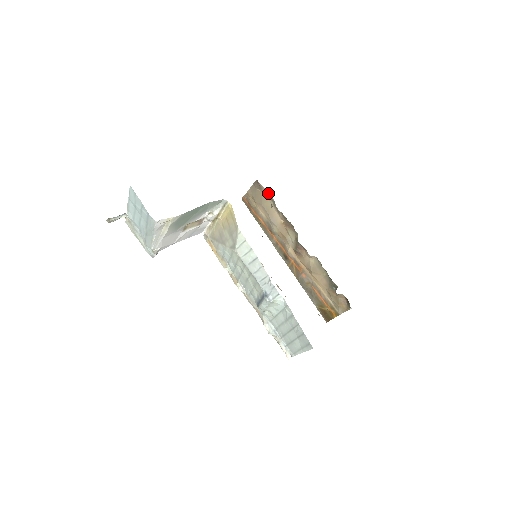
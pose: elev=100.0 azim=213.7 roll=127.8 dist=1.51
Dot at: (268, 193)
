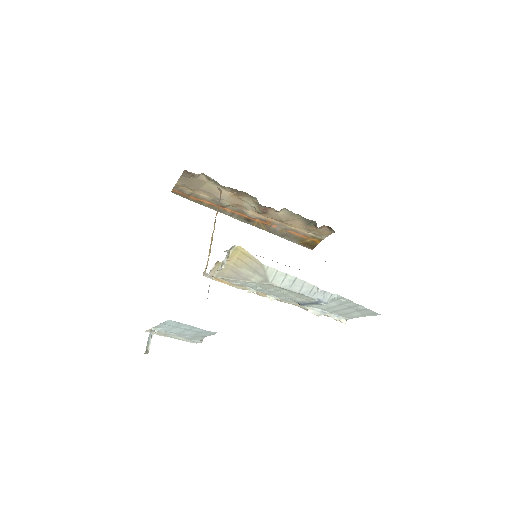
Dot at: (203, 176)
